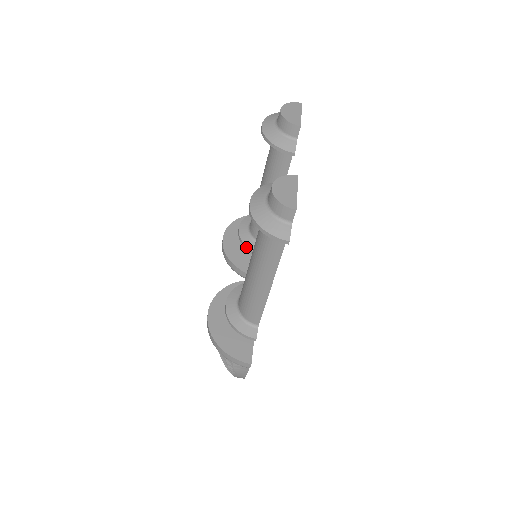
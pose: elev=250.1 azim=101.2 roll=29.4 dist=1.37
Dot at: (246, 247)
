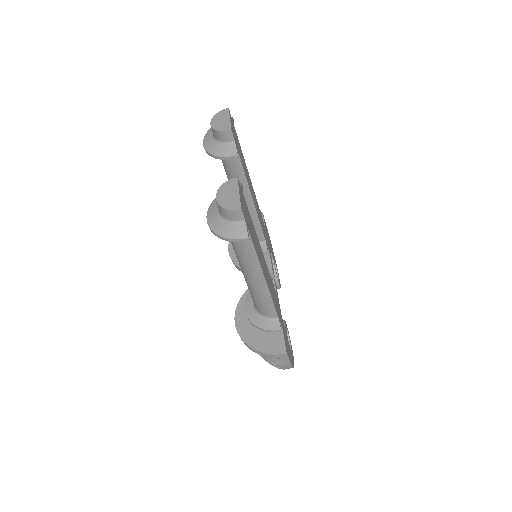
Dot at: occluded
